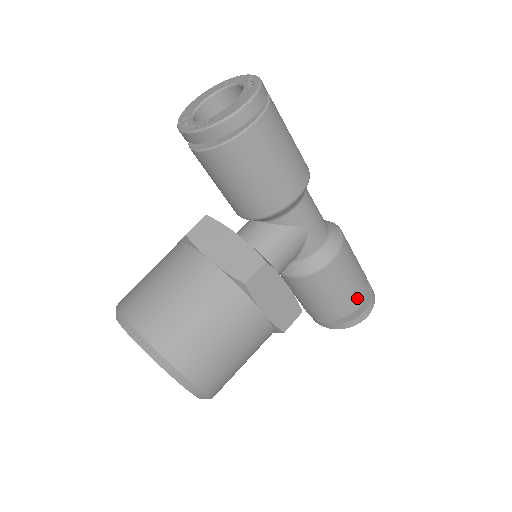
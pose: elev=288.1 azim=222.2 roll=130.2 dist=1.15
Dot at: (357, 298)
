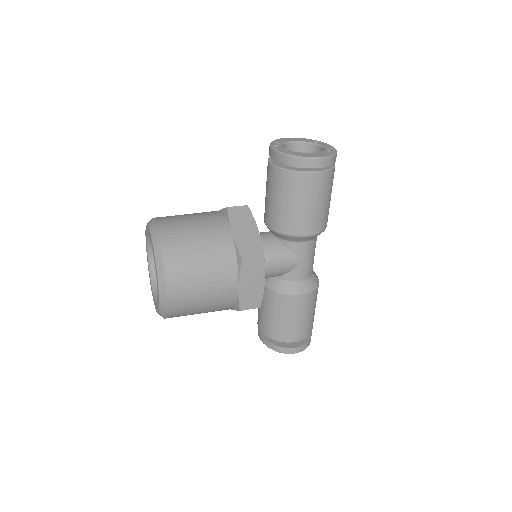
Dot at: (297, 335)
